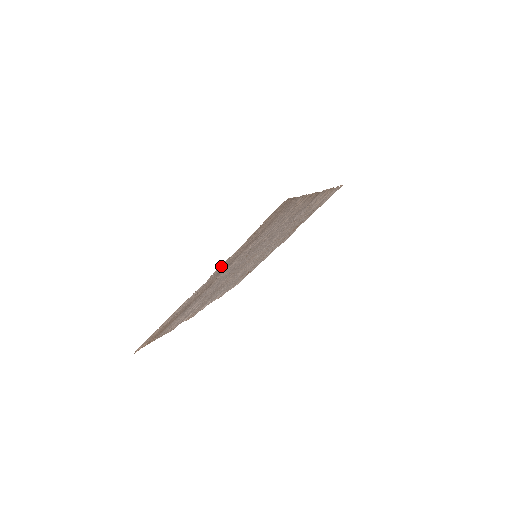
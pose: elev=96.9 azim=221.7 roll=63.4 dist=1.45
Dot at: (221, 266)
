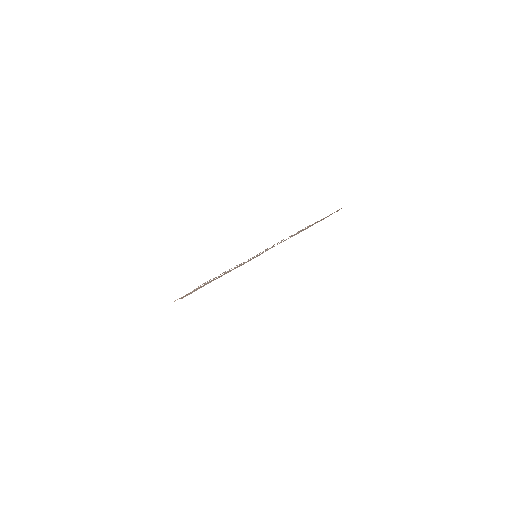
Dot at: (277, 244)
